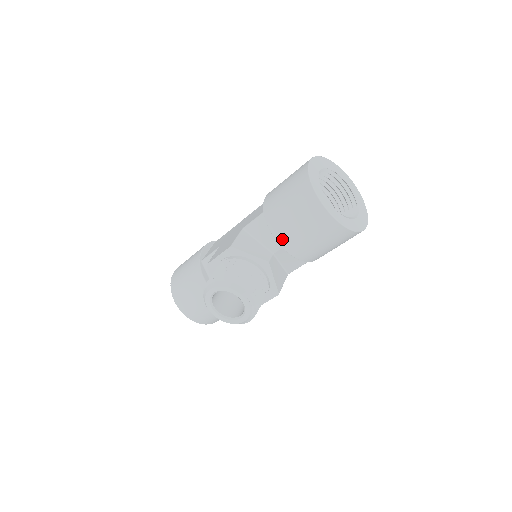
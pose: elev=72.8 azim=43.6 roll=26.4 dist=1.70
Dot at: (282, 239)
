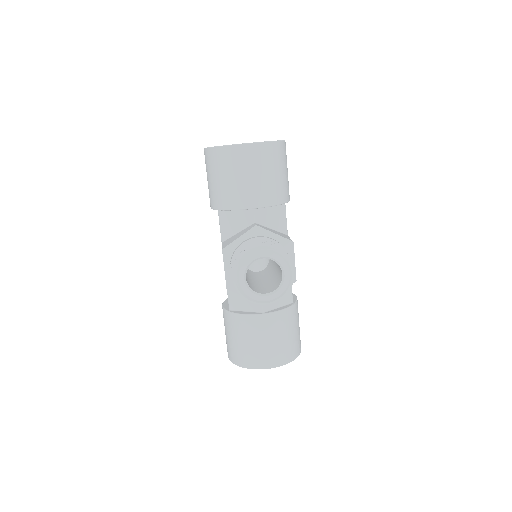
Dot at: (245, 203)
